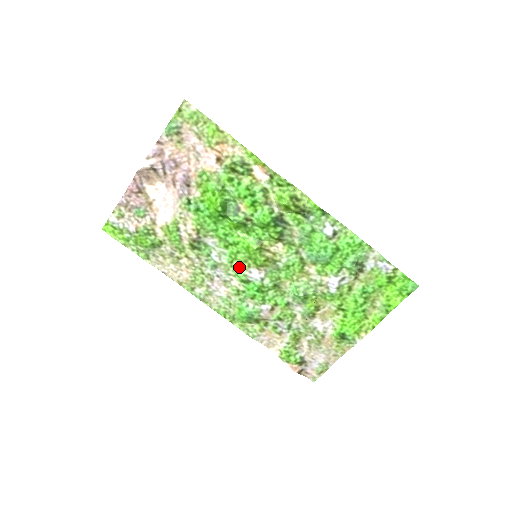
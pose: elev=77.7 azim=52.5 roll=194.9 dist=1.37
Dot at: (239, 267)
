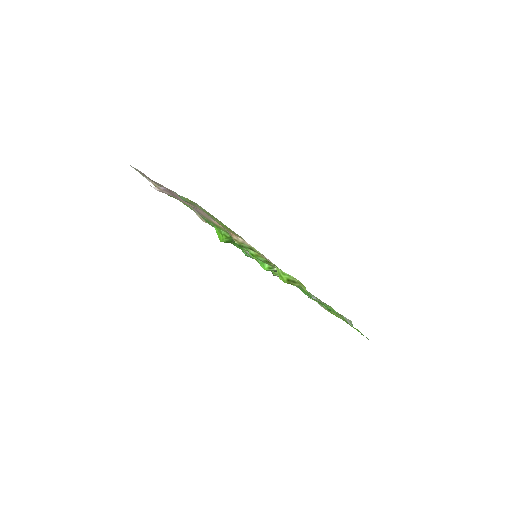
Dot at: occluded
